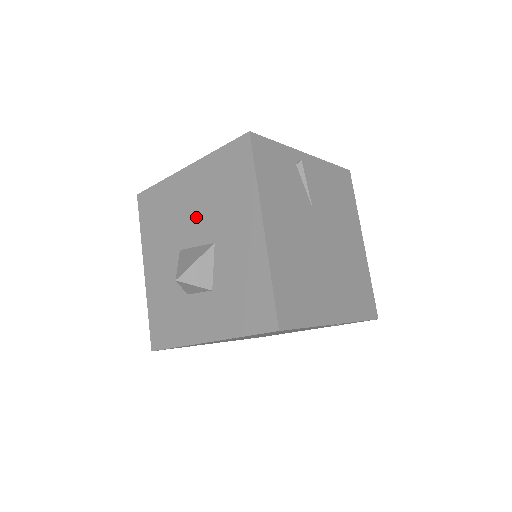
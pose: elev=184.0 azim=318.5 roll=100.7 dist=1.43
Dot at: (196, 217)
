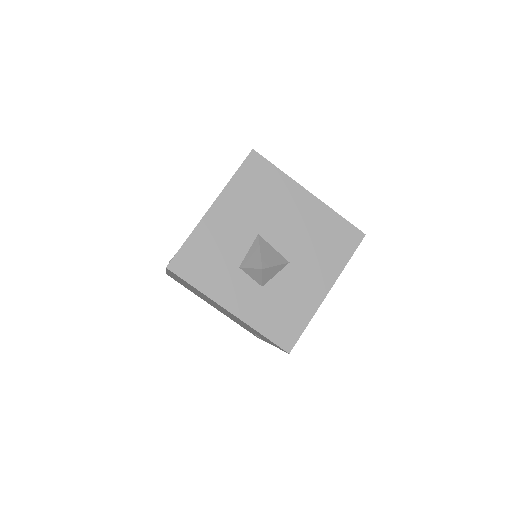
Dot at: (290, 231)
